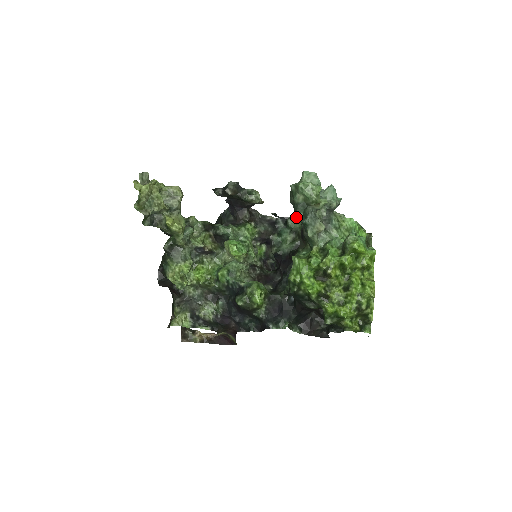
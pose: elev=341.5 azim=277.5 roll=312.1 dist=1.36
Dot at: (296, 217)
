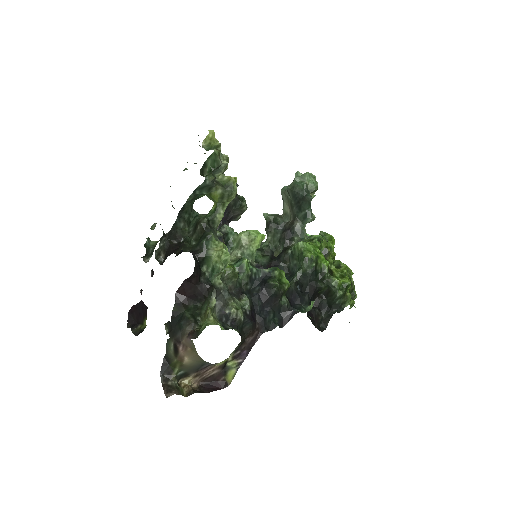
Dot at: occluded
